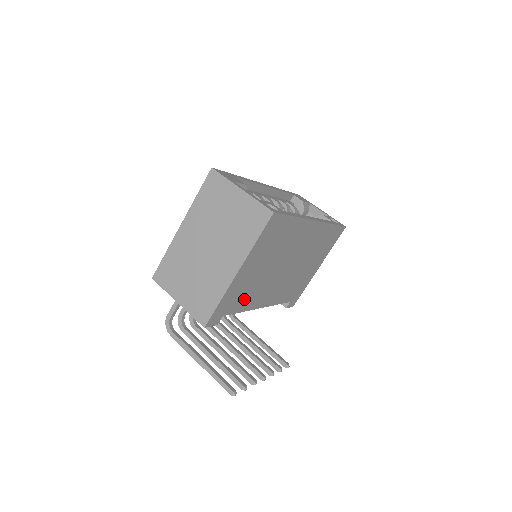
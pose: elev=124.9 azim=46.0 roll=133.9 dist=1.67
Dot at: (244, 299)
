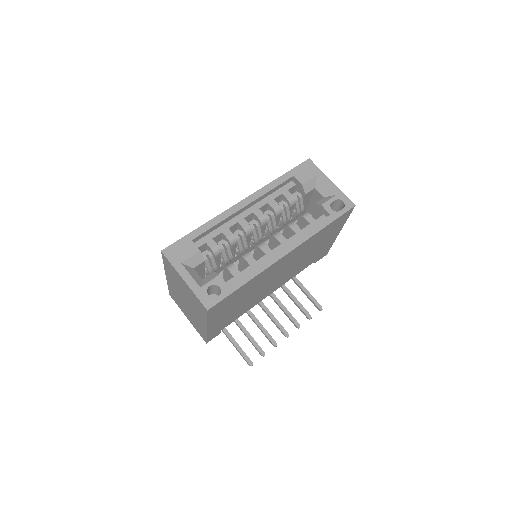
Dot at: (238, 314)
